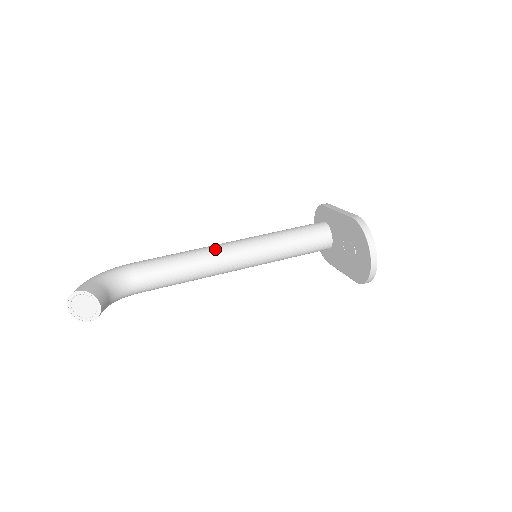
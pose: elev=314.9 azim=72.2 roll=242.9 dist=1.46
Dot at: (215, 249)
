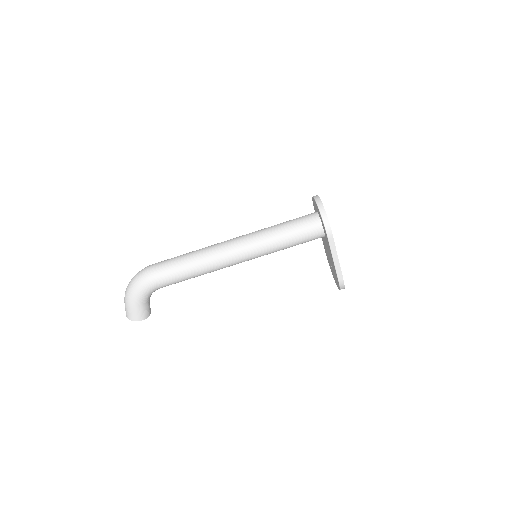
Dot at: (224, 267)
